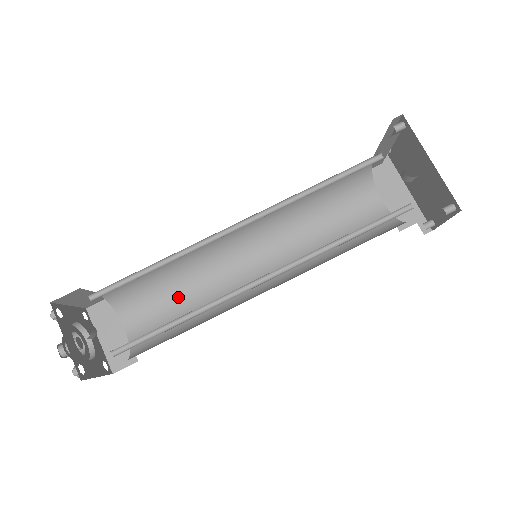
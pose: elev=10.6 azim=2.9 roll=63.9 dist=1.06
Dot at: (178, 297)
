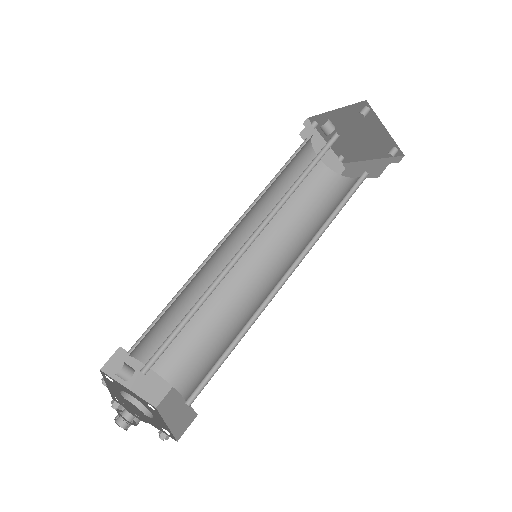
Dot at: (222, 344)
